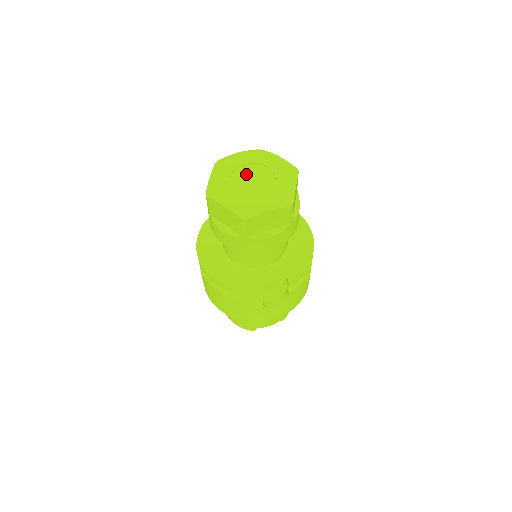
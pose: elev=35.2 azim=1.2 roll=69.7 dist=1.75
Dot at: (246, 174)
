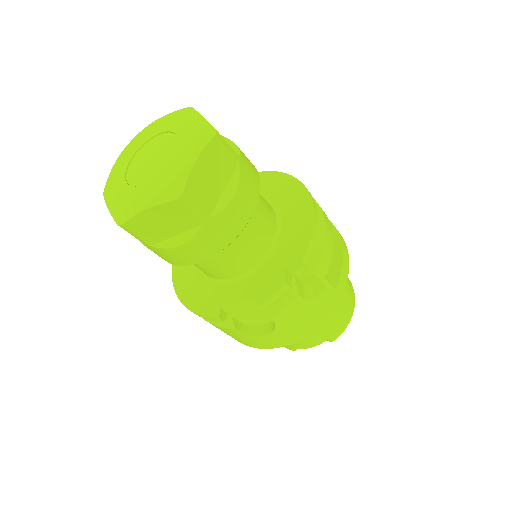
Dot at: (149, 152)
